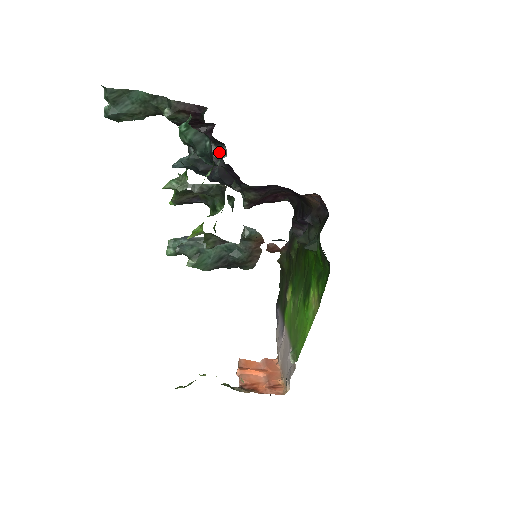
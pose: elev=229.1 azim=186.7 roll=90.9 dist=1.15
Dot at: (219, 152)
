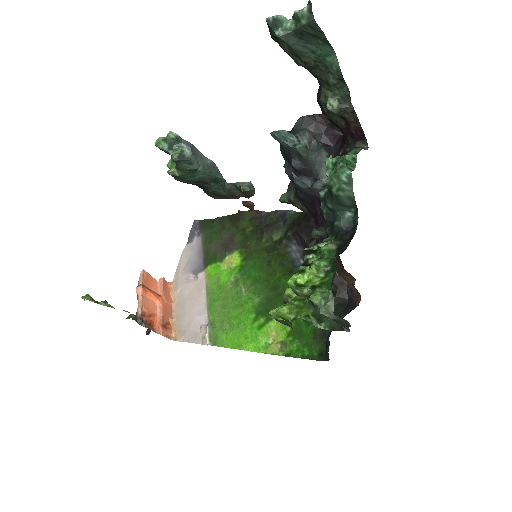
Dot at: occluded
